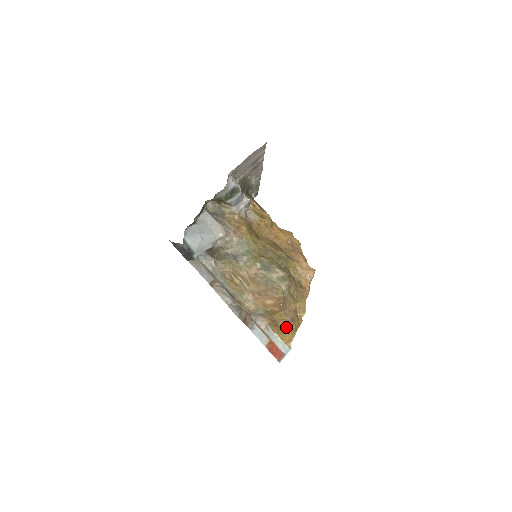
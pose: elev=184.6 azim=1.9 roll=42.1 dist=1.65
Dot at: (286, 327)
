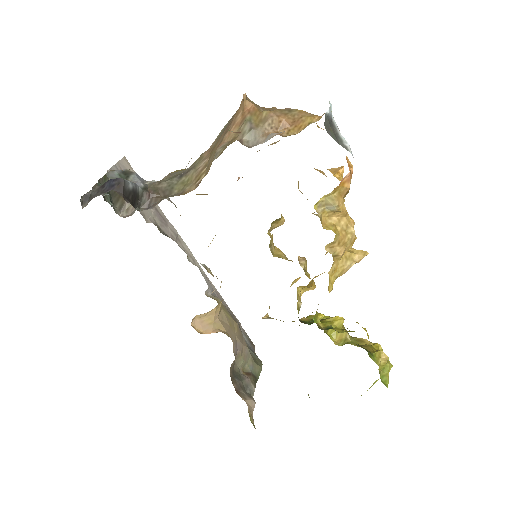
Dot at: (292, 114)
